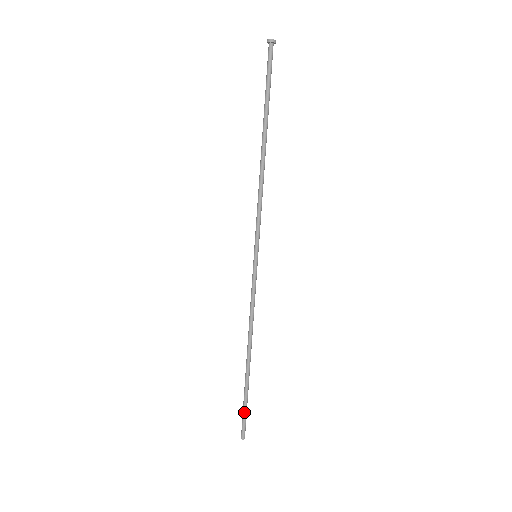
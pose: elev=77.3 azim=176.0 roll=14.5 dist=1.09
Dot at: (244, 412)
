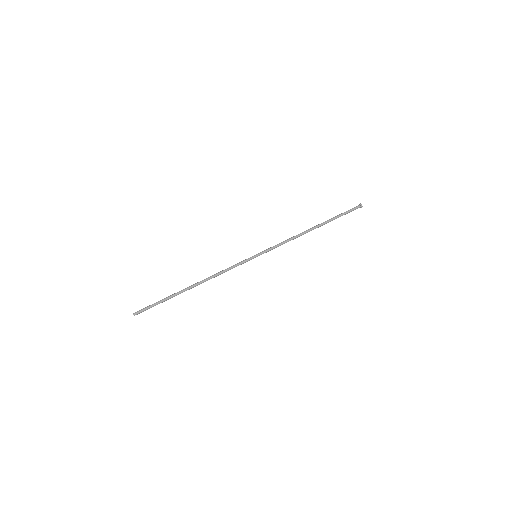
Dot at: (154, 303)
